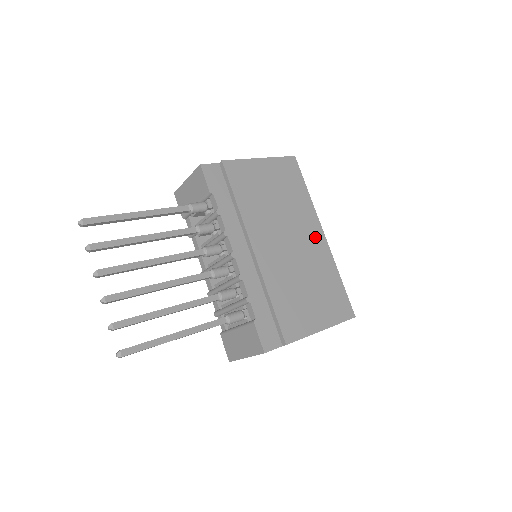
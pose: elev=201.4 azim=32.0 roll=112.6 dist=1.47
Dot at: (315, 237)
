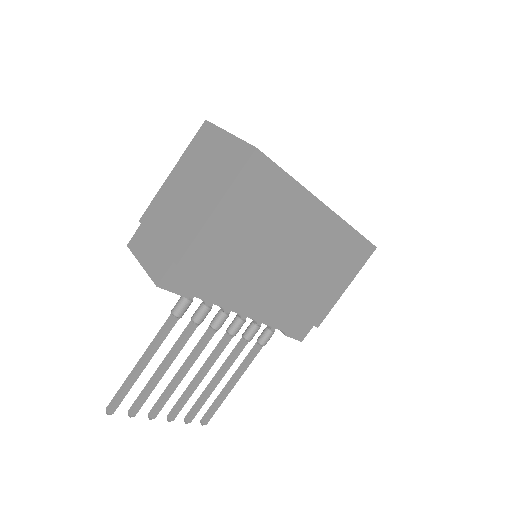
Dot at: (318, 222)
